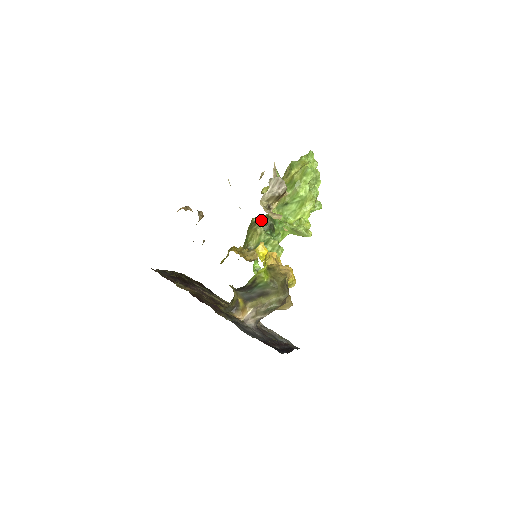
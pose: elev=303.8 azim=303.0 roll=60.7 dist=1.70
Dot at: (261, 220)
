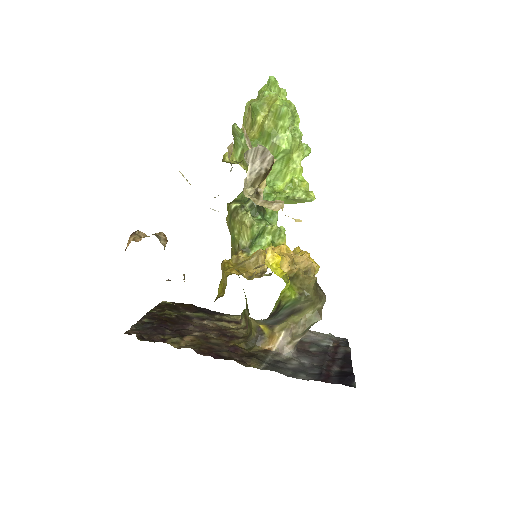
Dot at: (242, 204)
